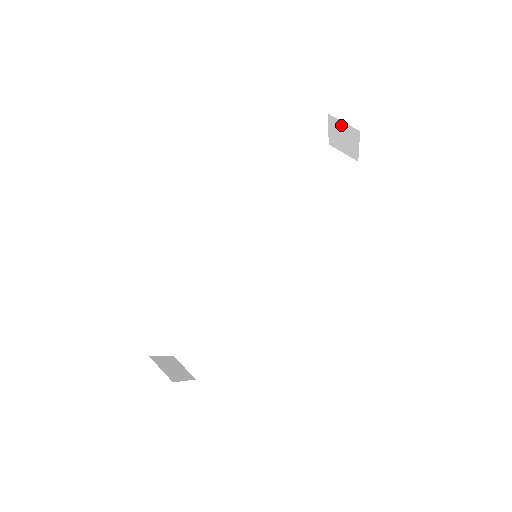
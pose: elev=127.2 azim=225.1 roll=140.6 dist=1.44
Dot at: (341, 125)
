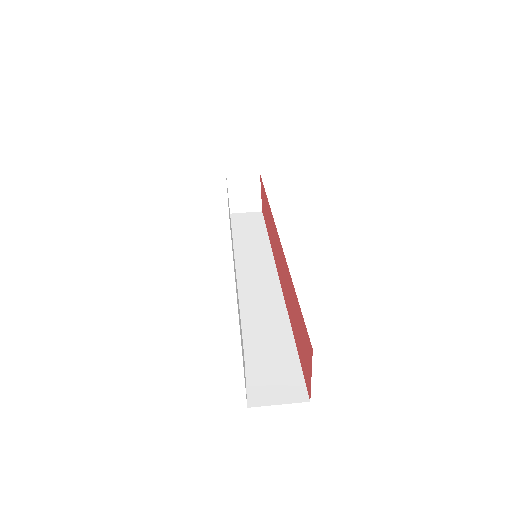
Dot at: (241, 179)
